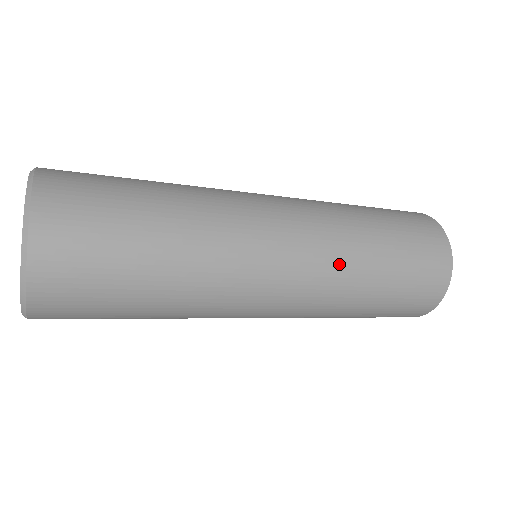
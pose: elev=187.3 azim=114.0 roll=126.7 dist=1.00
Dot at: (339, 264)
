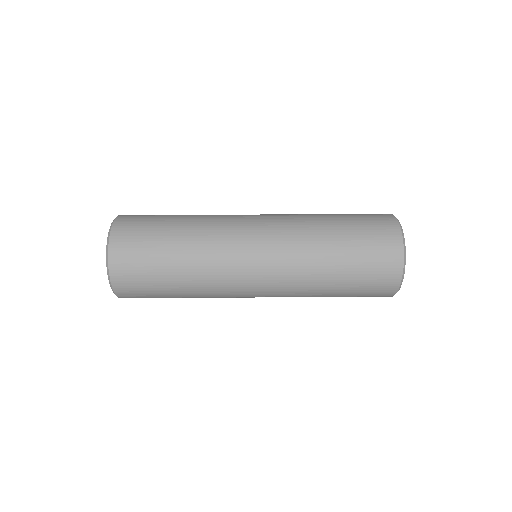
Dot at: (299, 256)
